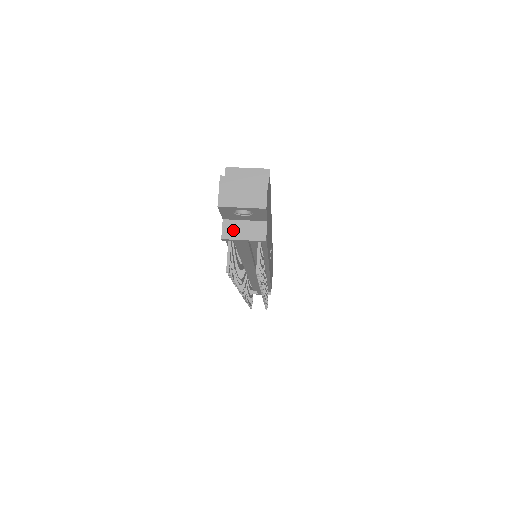
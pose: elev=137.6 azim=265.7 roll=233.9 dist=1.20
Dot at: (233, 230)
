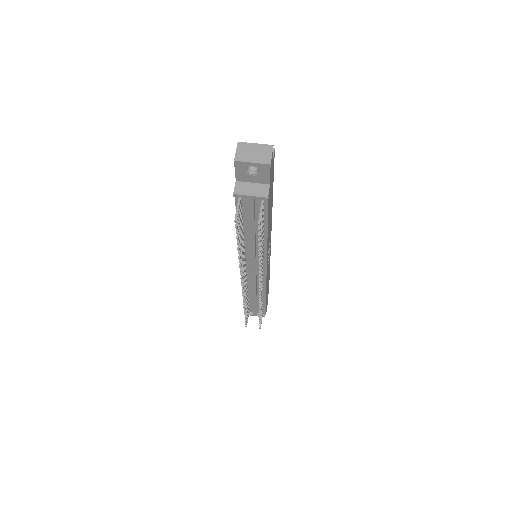
Dot at: (243, 189)
